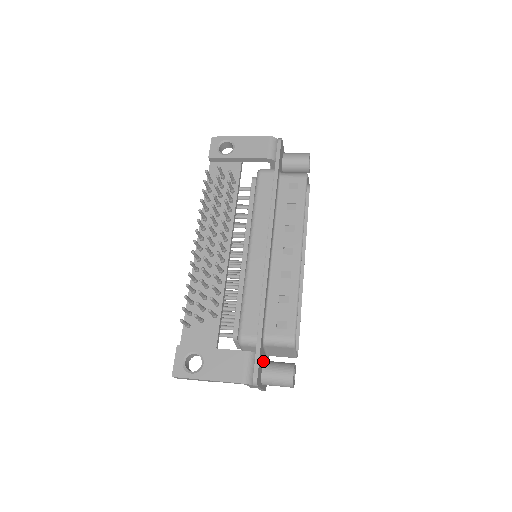
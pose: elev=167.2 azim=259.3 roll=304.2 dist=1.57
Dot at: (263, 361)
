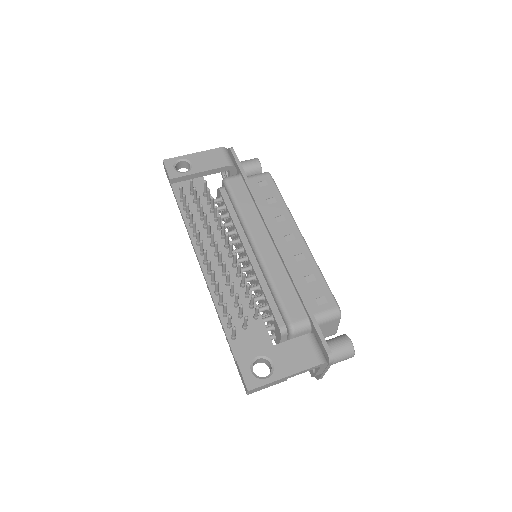
Dot at: occluded
